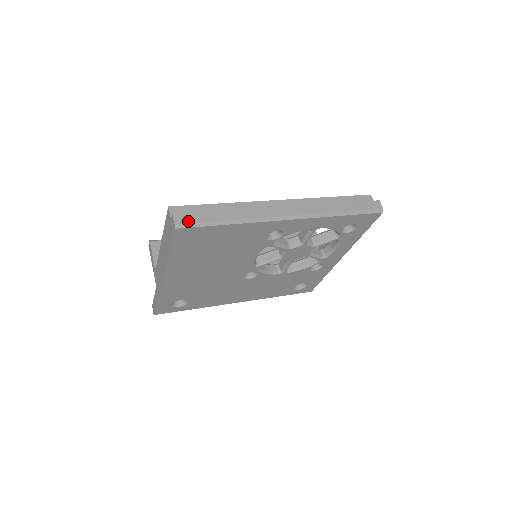
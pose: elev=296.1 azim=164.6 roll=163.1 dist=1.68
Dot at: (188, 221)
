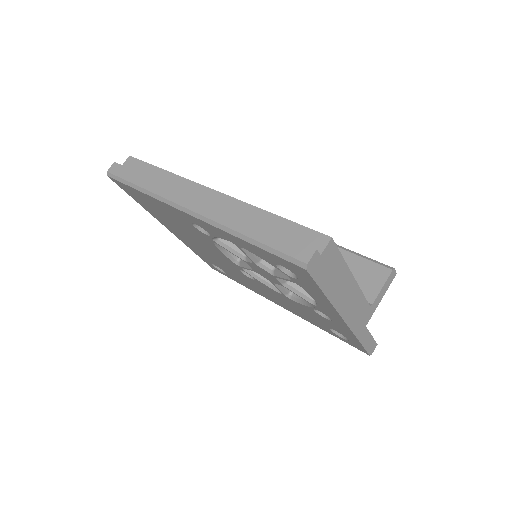
Dot at: (116, 173)
